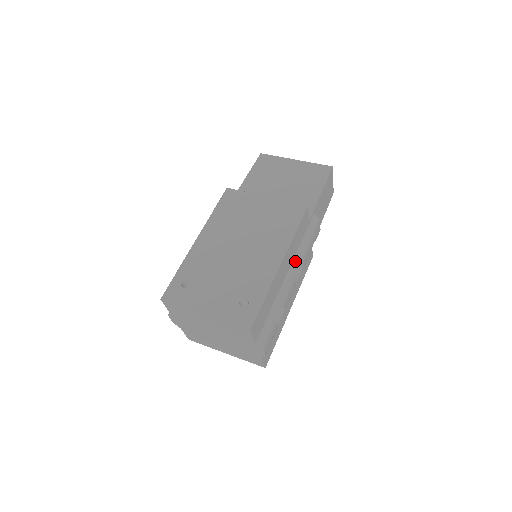
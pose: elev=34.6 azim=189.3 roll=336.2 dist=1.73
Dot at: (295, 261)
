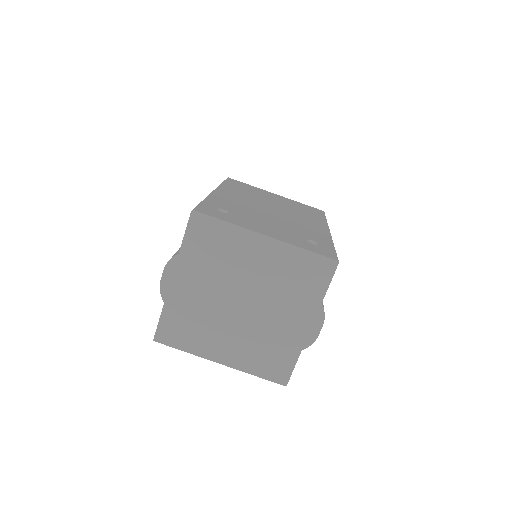
Dot at: occluded
